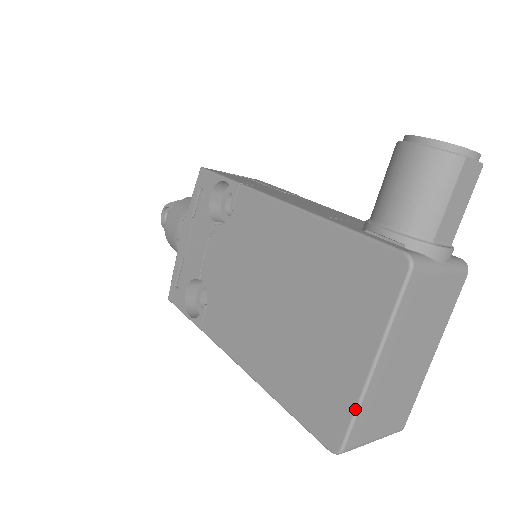
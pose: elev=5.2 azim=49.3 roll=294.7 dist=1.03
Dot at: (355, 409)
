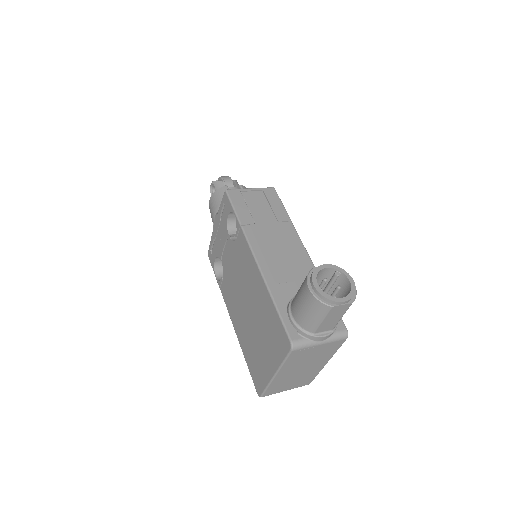
Dot at: (266, 386)
